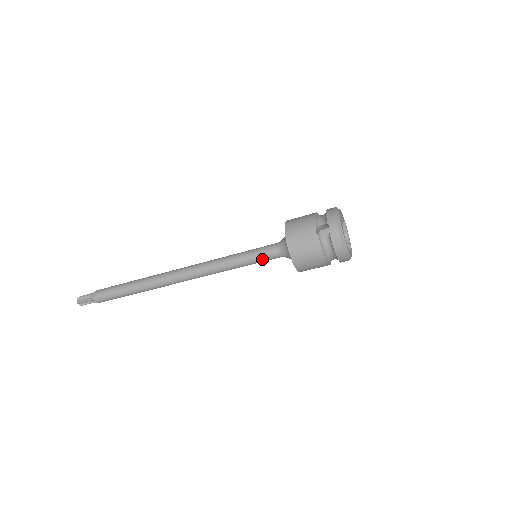
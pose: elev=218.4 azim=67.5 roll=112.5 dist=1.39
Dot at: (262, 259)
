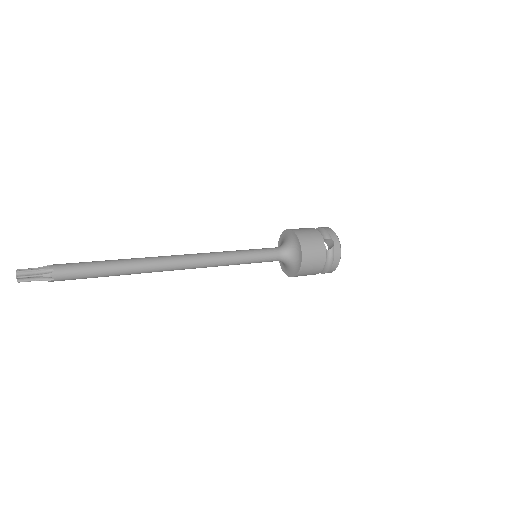
Dot at: (265, 260)
